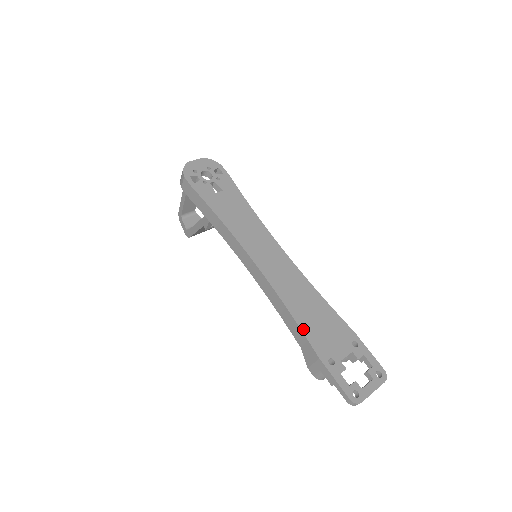
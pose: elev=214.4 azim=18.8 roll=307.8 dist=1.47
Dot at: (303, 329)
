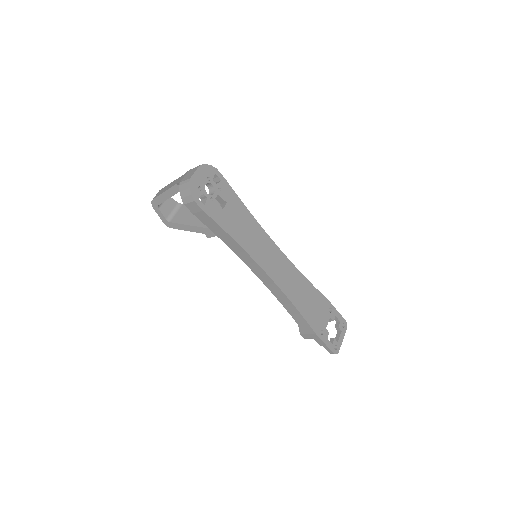
Dot at: (305, 317)
